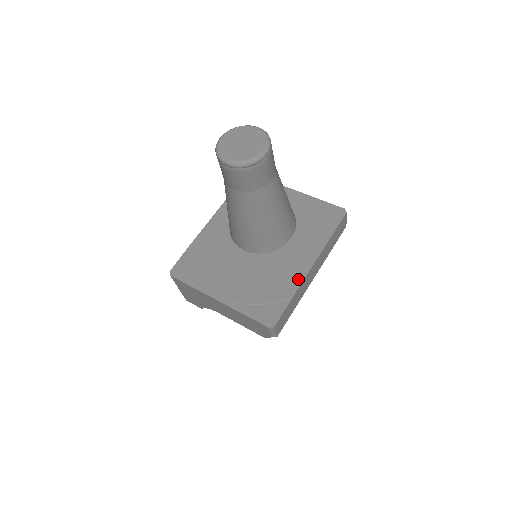
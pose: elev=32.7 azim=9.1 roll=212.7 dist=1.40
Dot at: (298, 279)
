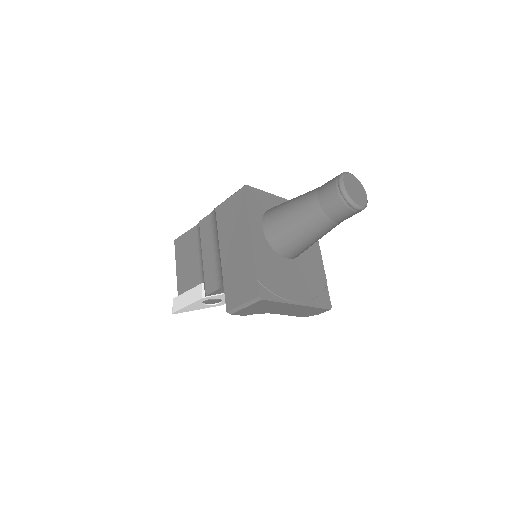
Dot at: (322, 269)
